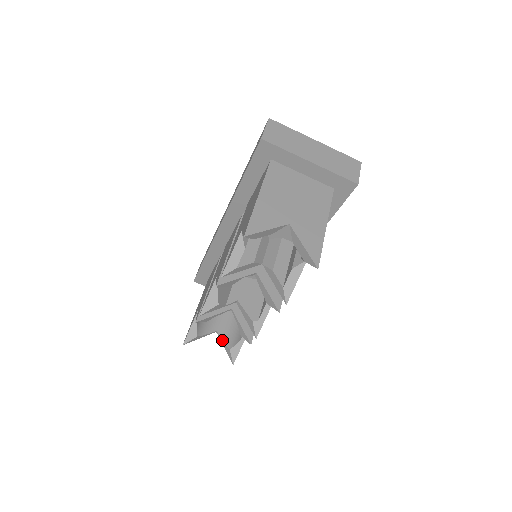
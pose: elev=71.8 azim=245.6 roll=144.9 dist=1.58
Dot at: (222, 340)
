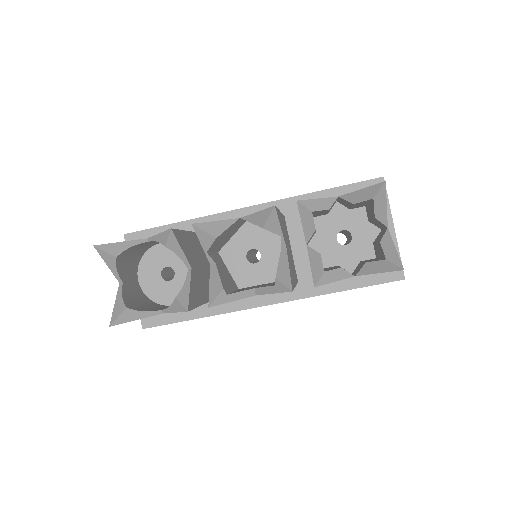
Dot at: (122, 294)
